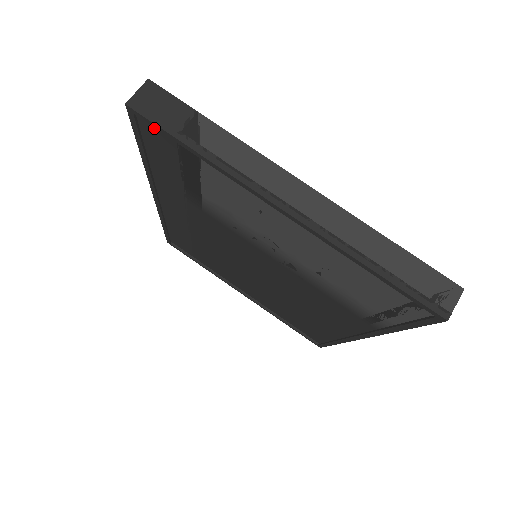
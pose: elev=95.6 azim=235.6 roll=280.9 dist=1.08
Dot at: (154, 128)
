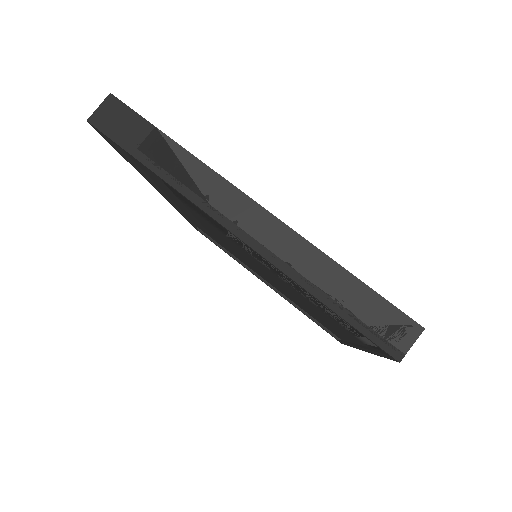
Dot at: occluded
